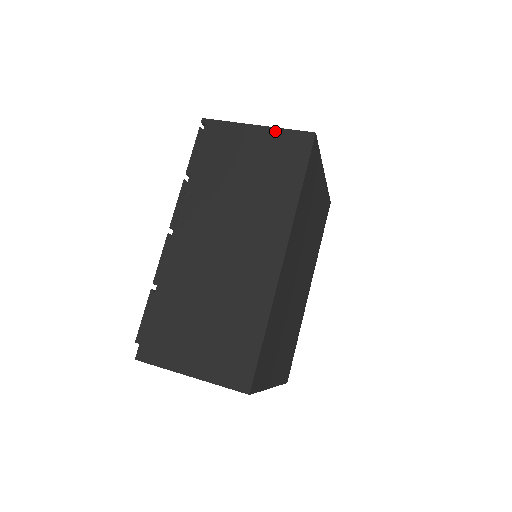
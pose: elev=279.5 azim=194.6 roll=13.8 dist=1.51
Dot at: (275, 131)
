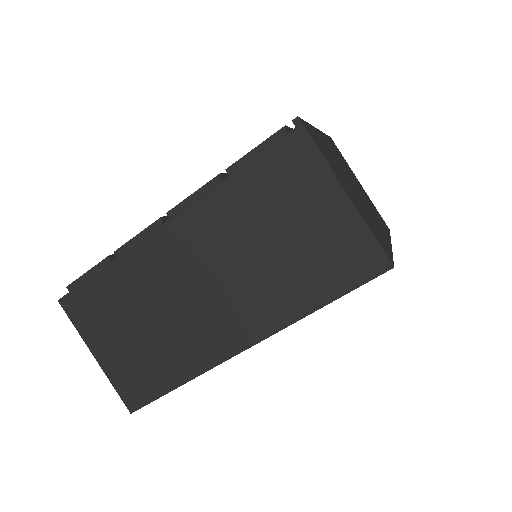
Dot at: (357, 220)
